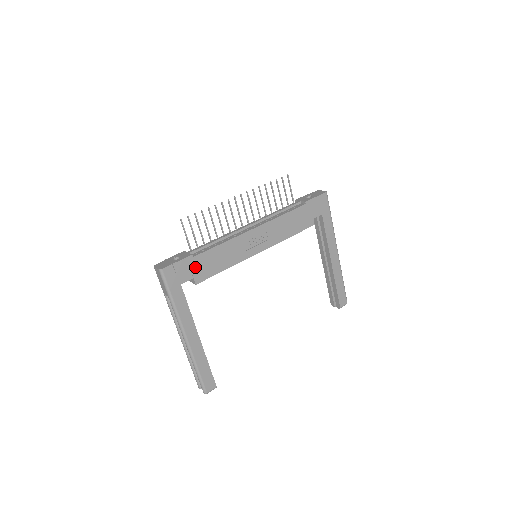
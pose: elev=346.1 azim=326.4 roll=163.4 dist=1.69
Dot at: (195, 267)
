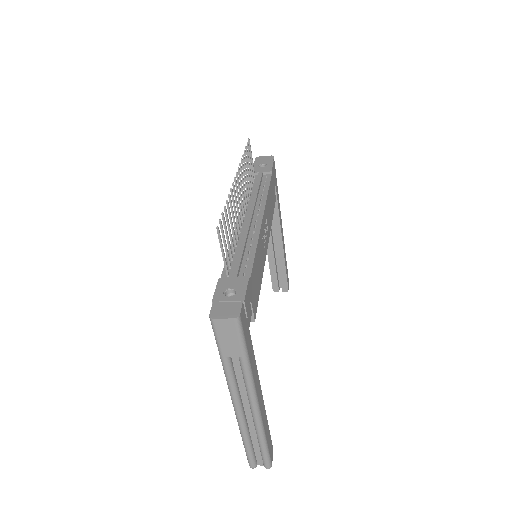
Dot at: (252, 295)
